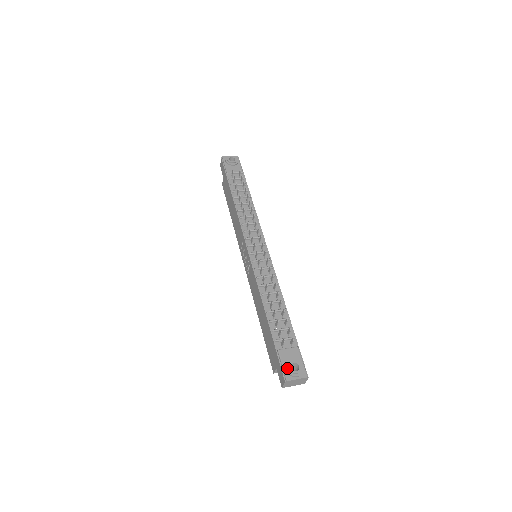
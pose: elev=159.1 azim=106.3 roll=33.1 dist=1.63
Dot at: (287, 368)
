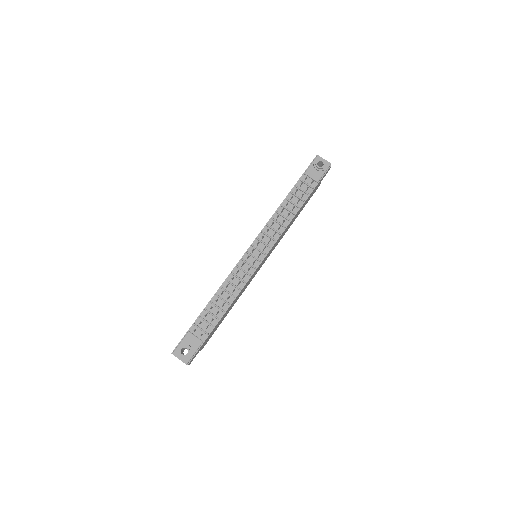
Dot at: (180, 347)
